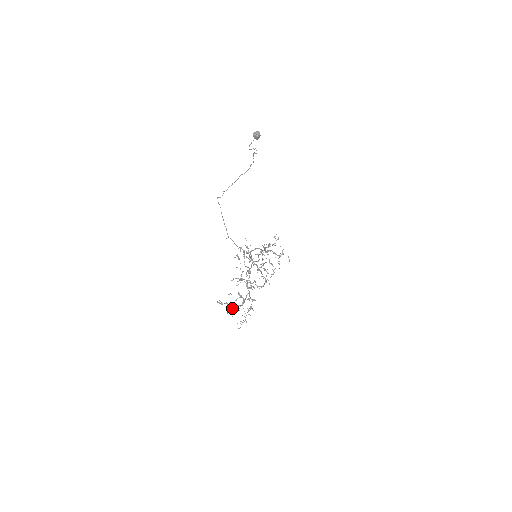
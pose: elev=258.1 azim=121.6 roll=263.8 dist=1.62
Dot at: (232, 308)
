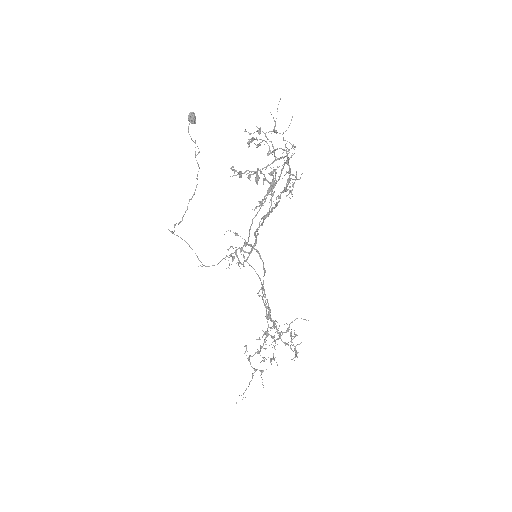
Dot at: (261, 201)
